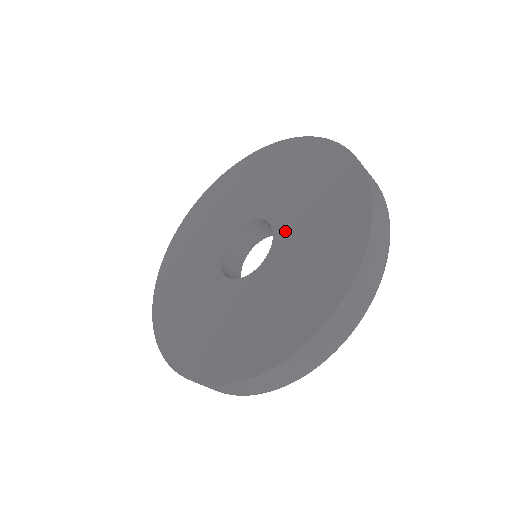
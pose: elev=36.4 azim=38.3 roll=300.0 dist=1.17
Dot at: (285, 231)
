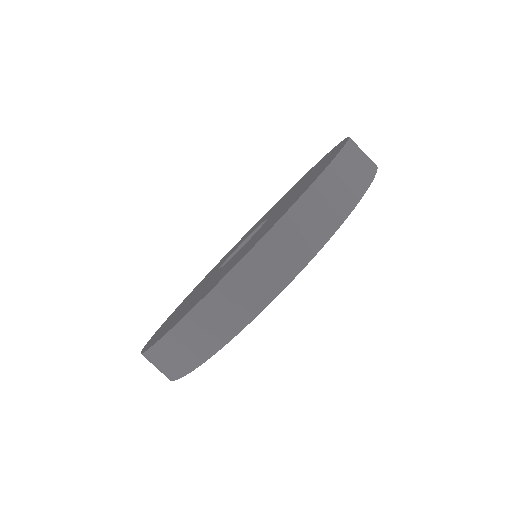
Dot at: (269, 218)
